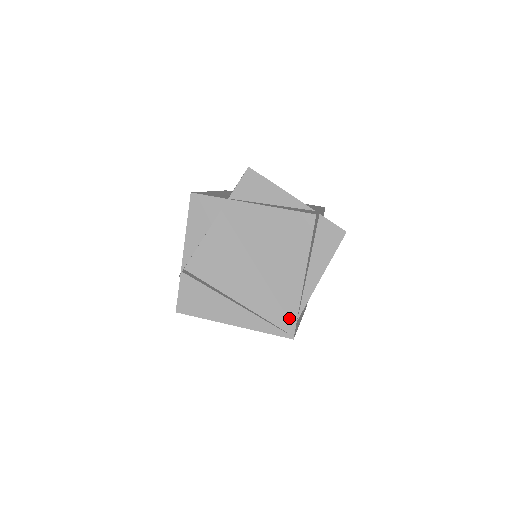
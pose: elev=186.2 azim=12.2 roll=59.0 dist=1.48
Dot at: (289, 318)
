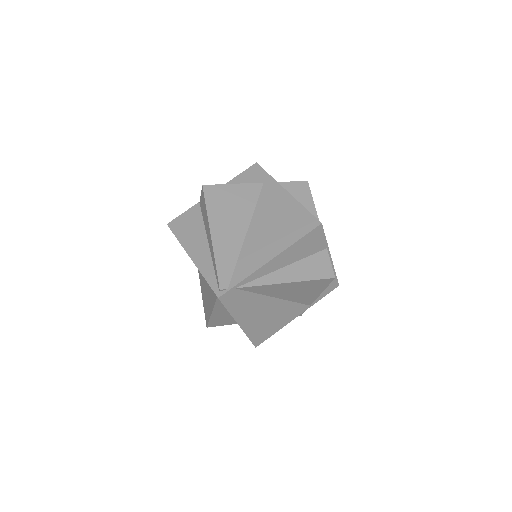
Dot at: (232, 280)
